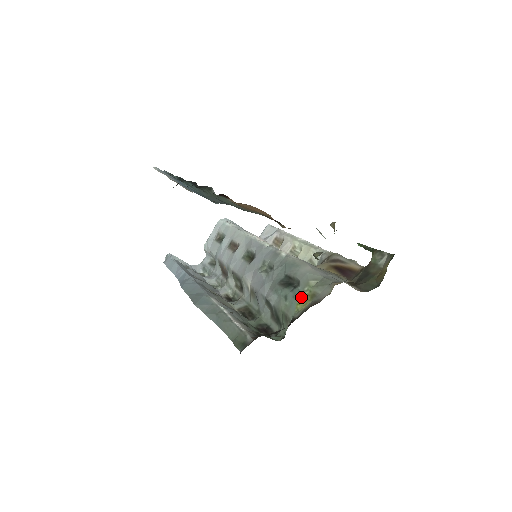
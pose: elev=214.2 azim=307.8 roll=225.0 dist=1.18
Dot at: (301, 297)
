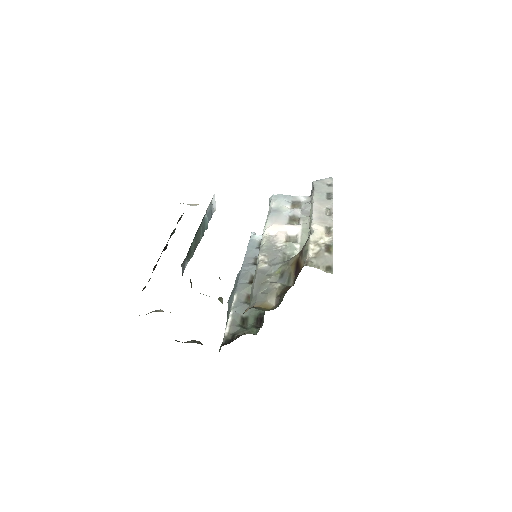
Dot at: occluded
